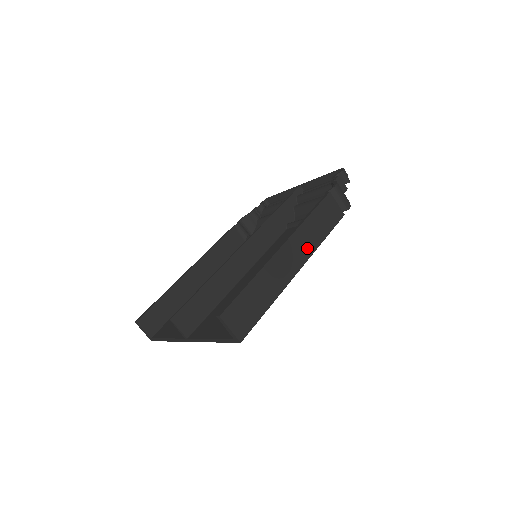
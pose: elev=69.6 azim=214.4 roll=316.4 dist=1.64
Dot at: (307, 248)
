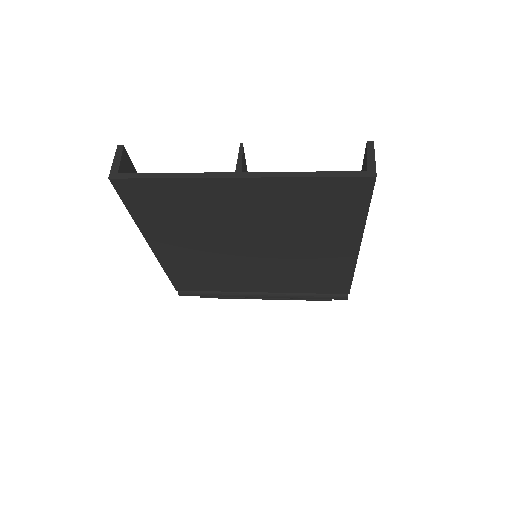
Dot at: occluded
